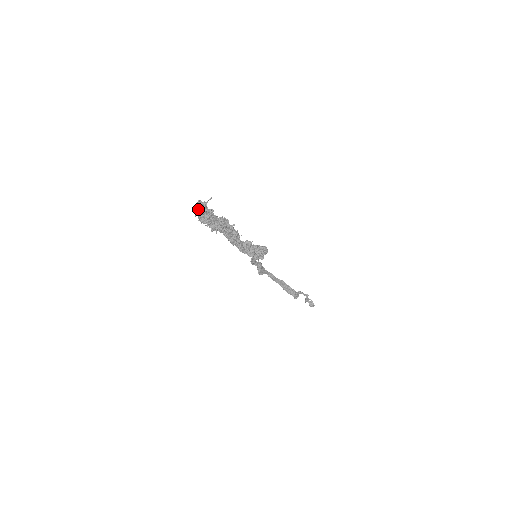
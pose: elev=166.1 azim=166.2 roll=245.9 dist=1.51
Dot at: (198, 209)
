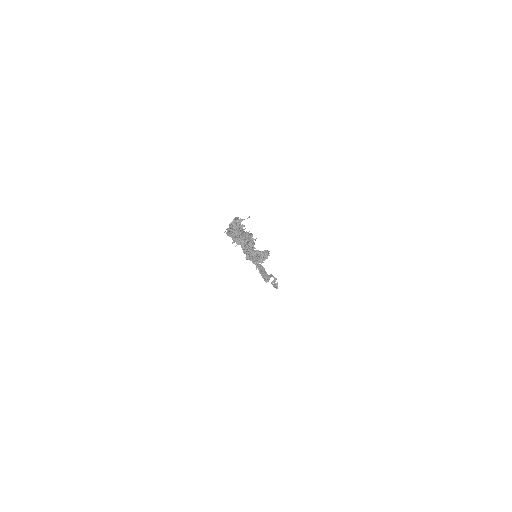
Dot at: (232, 225)
